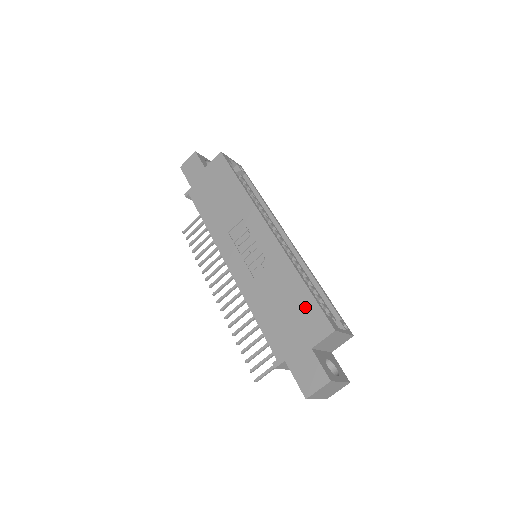
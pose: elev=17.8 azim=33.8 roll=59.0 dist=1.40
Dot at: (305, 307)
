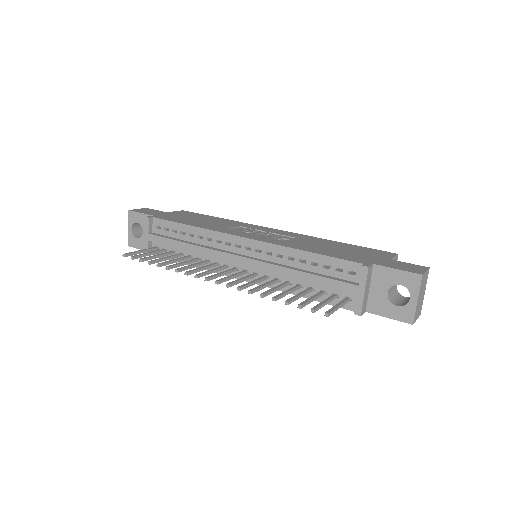
Dot at: (357, 248)
